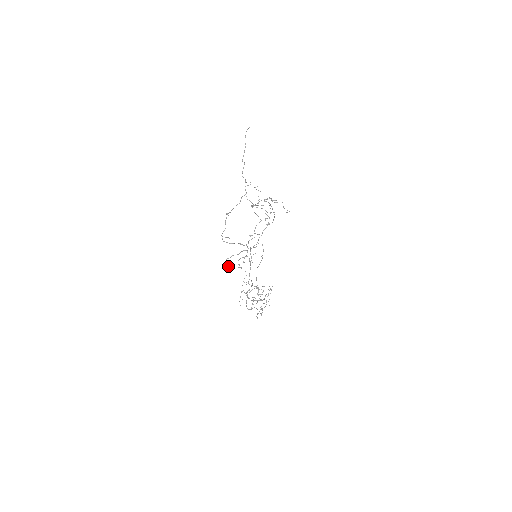
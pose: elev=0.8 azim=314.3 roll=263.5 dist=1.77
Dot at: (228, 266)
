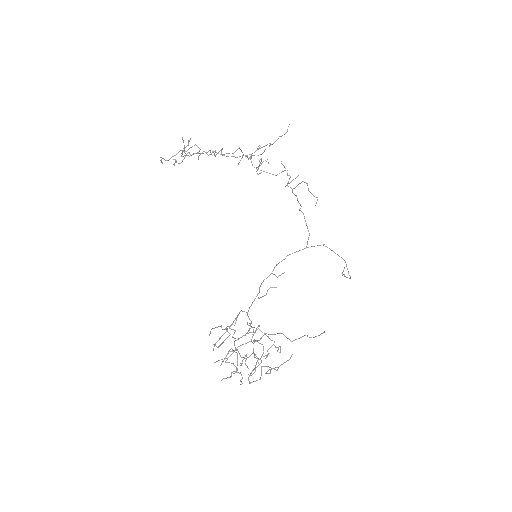
Dot at: occluded
